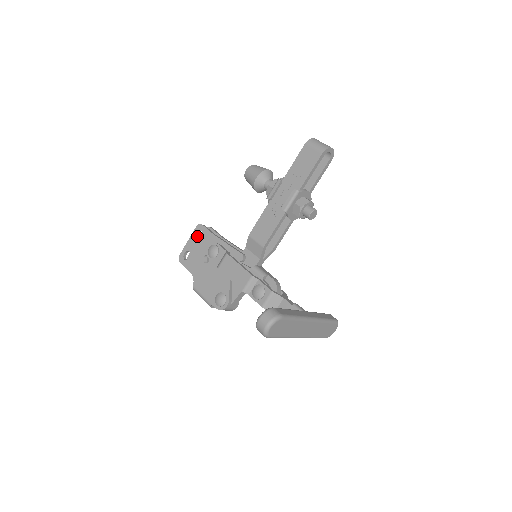
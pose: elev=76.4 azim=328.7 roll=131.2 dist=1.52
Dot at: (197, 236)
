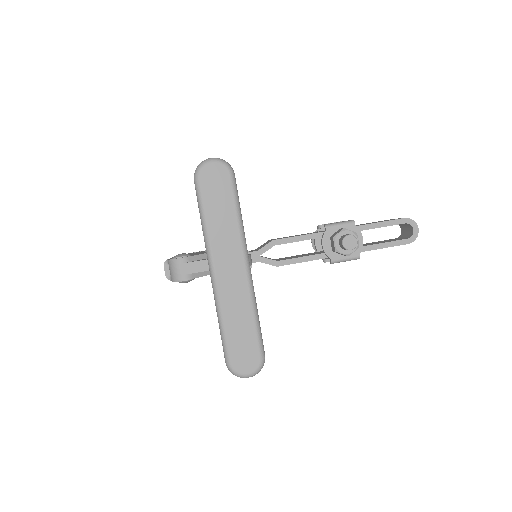
Dot at: occluded
